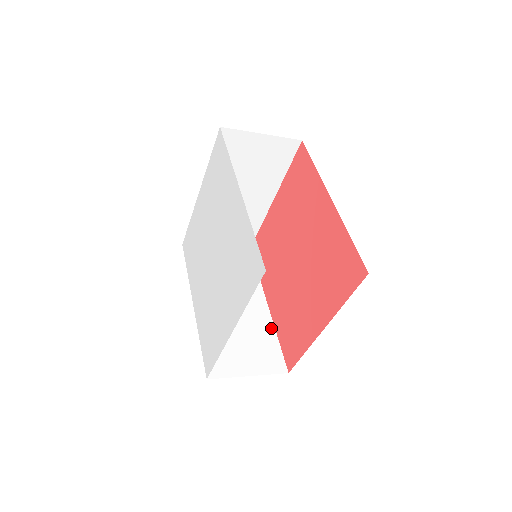
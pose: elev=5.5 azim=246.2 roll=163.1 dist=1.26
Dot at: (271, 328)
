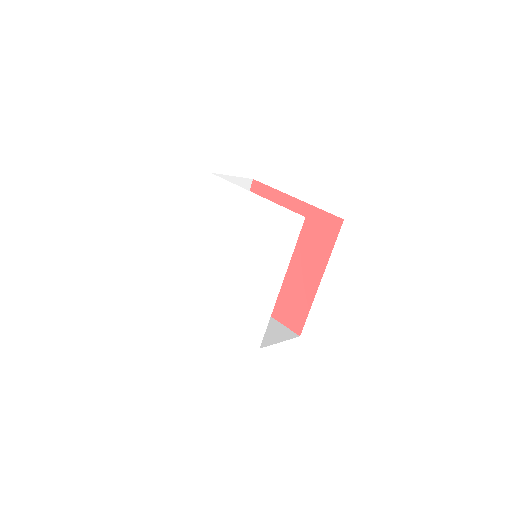
Dot at: occluded
